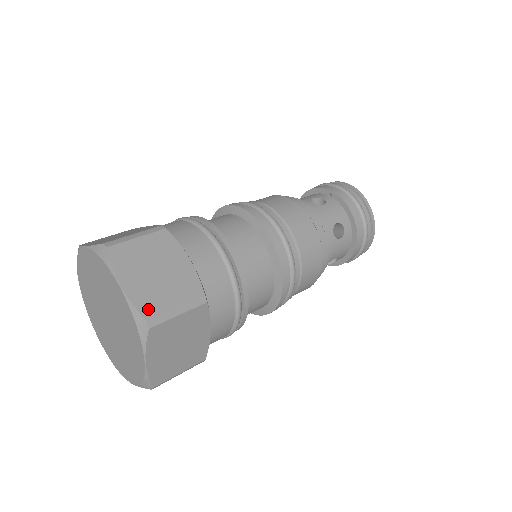
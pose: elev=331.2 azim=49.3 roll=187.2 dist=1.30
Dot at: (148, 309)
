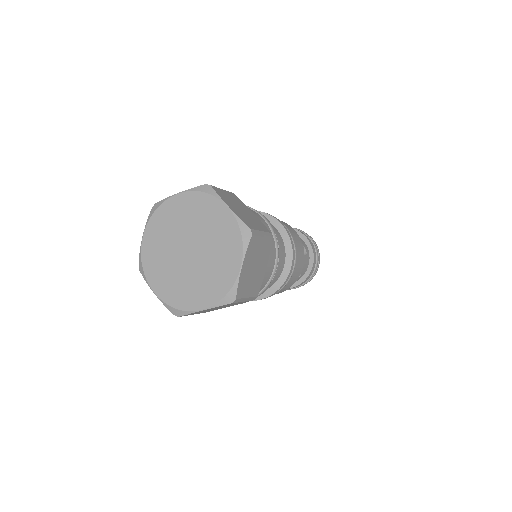
Dot at: occluded
